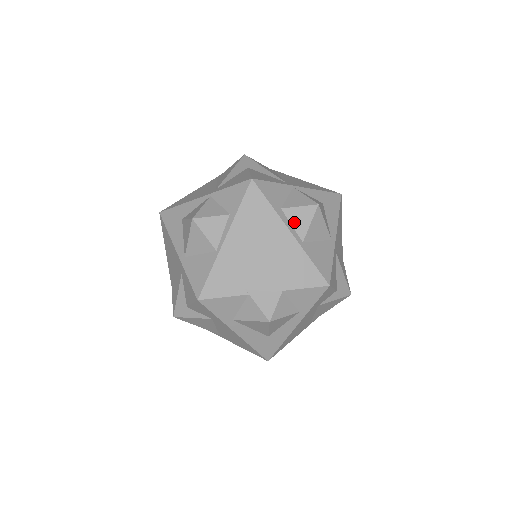
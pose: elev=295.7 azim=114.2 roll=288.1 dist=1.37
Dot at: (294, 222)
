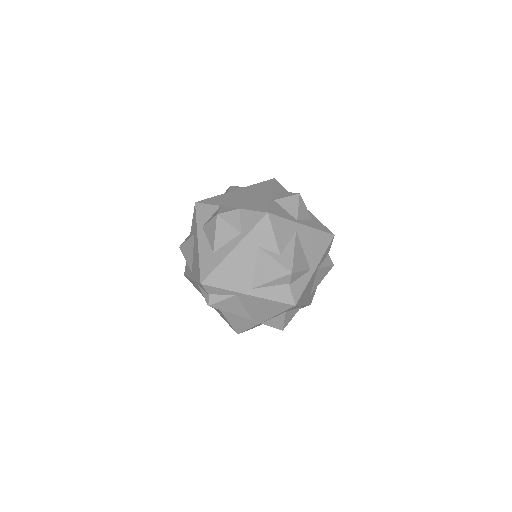
Dot at: (278, 195)
